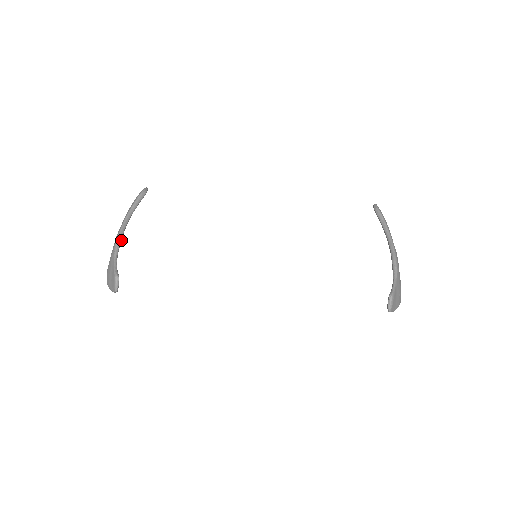
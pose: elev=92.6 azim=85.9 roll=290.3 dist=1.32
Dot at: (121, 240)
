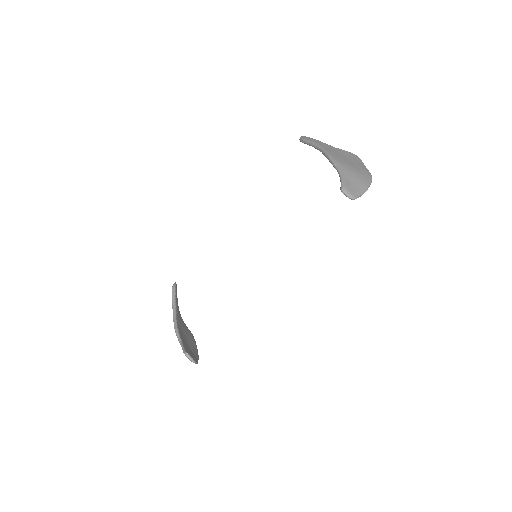
Dot at: (178, 329)
